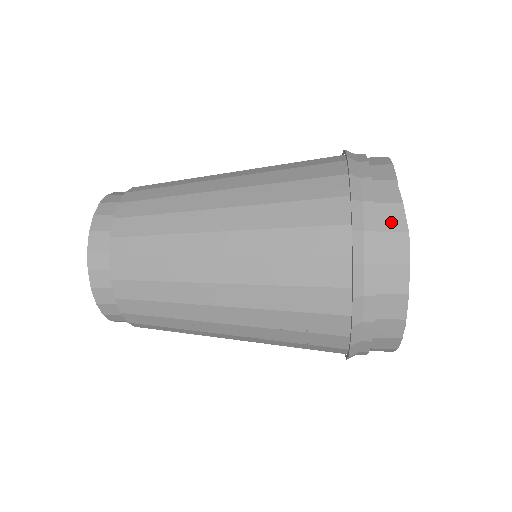
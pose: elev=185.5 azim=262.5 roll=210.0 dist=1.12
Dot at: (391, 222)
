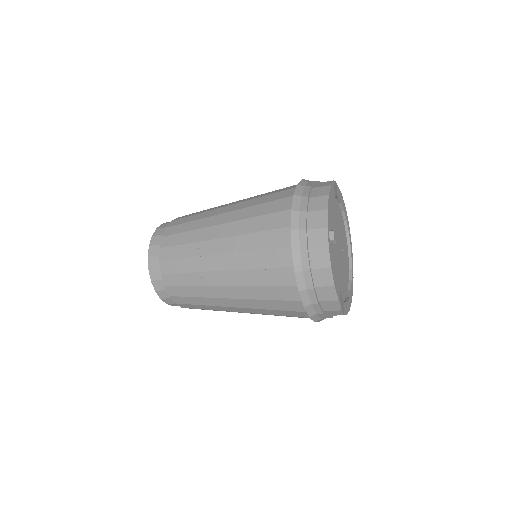
Dot at: occluded
